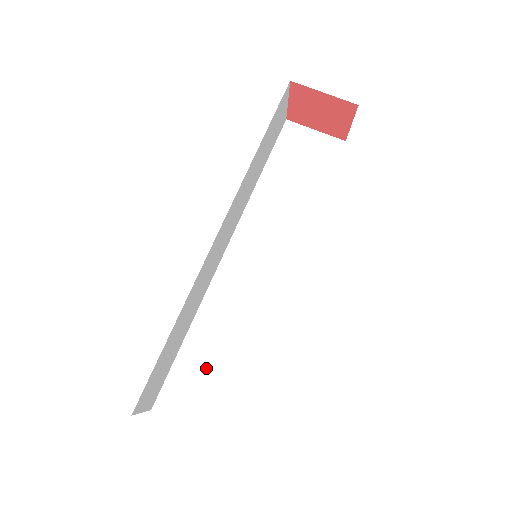
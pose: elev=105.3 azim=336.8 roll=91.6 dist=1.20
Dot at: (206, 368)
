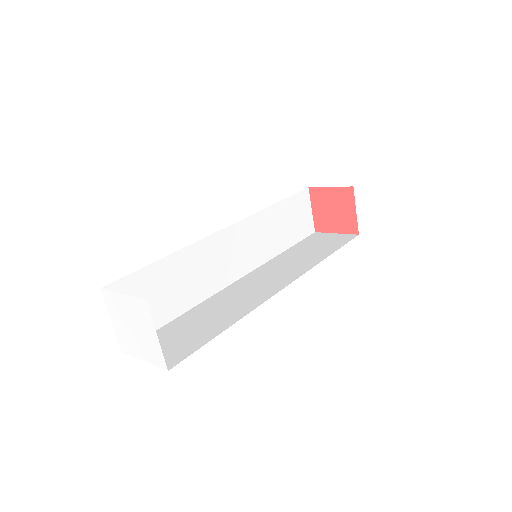
Dot at: (186, 330)
